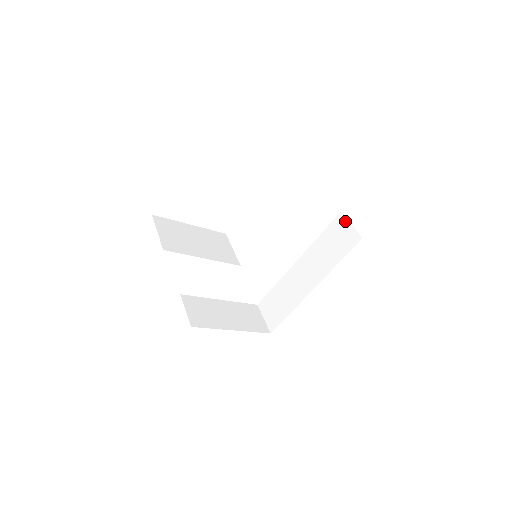
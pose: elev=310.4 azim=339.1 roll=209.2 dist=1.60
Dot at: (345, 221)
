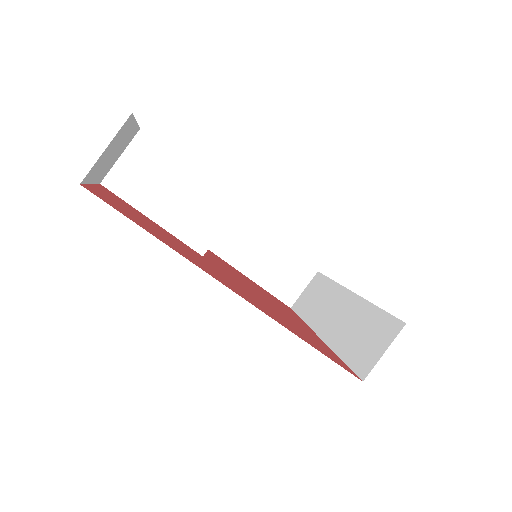
Dot at: (390, 338)
